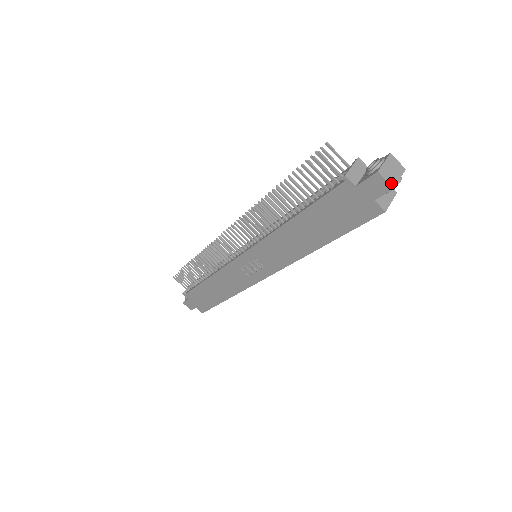
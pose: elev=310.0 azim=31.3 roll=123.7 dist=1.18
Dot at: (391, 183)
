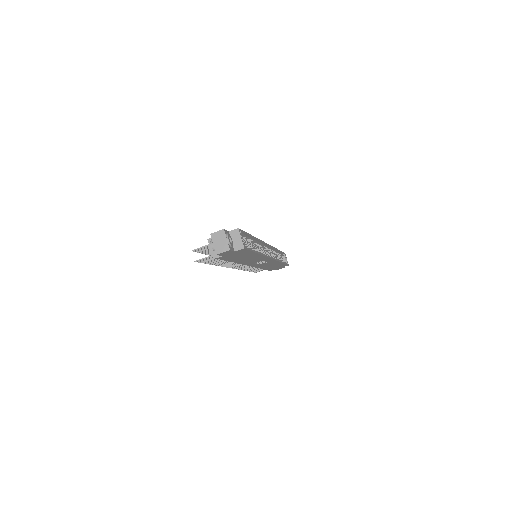
Dot at: (226, 250)
